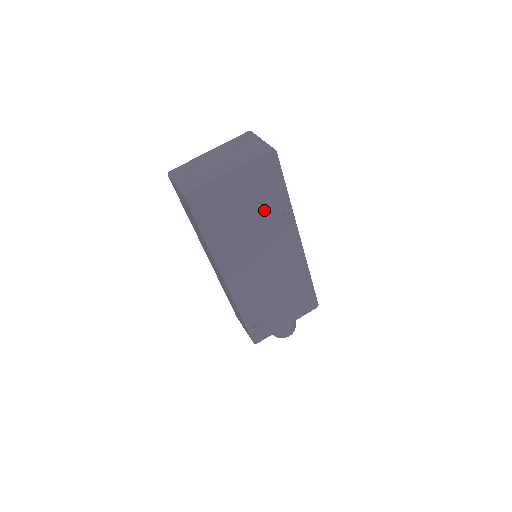
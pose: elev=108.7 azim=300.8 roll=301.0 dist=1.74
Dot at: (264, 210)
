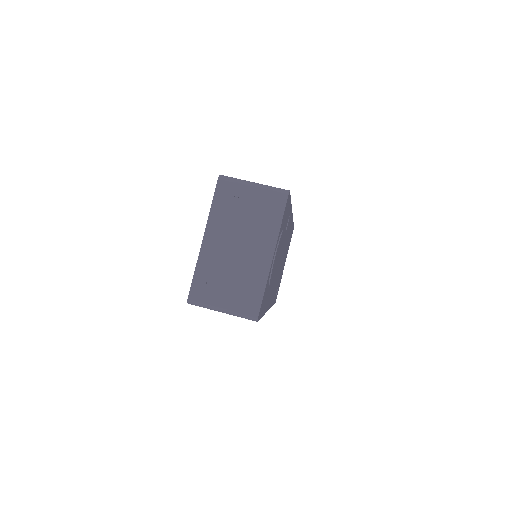
Dot at: occluded
